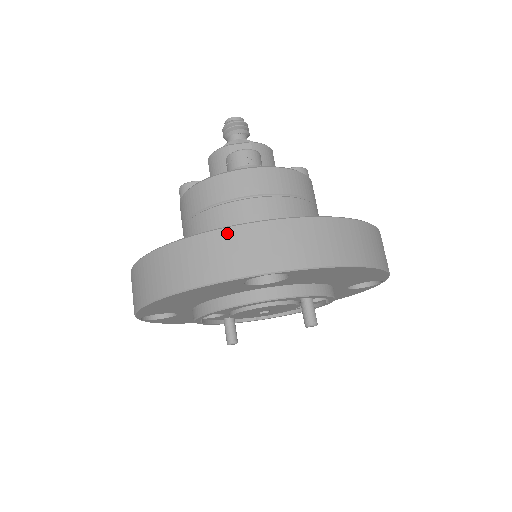
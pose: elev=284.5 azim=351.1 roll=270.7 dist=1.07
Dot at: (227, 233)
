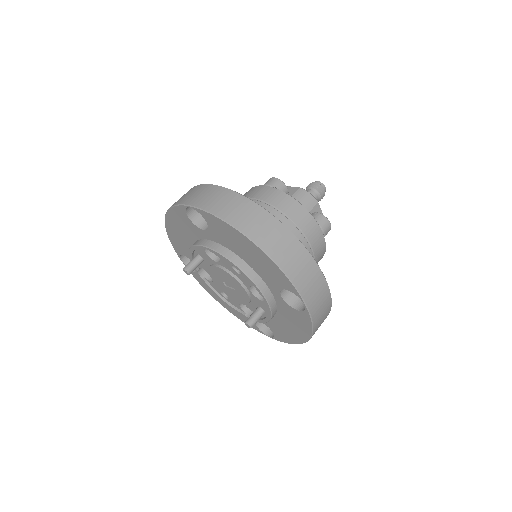
Dot at: (315, 267)
